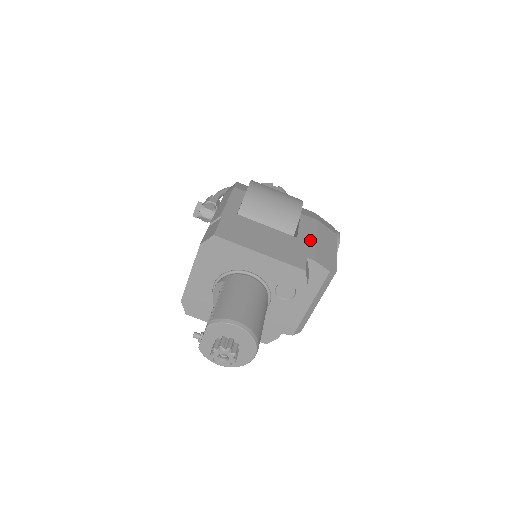
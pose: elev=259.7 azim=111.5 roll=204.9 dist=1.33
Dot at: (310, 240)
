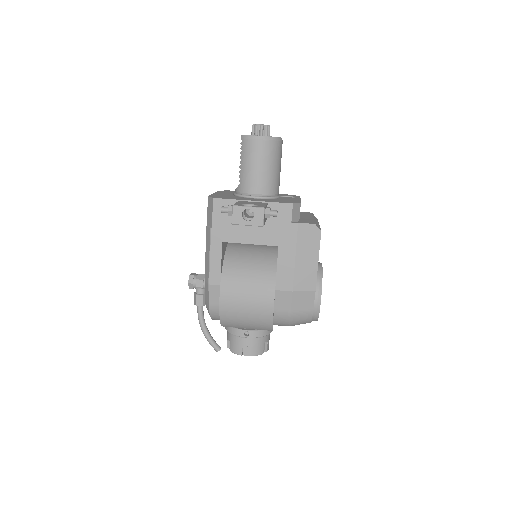
Dot at: occluded
